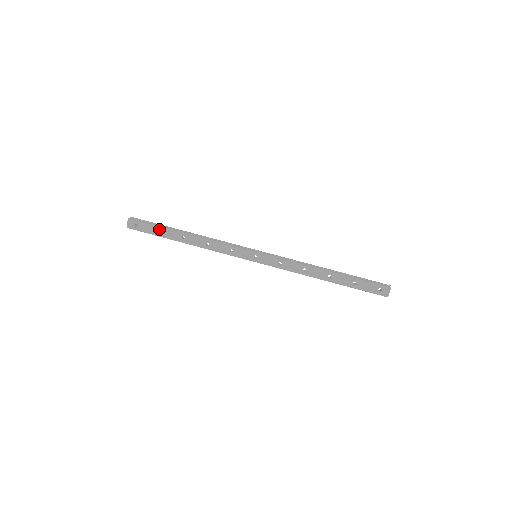
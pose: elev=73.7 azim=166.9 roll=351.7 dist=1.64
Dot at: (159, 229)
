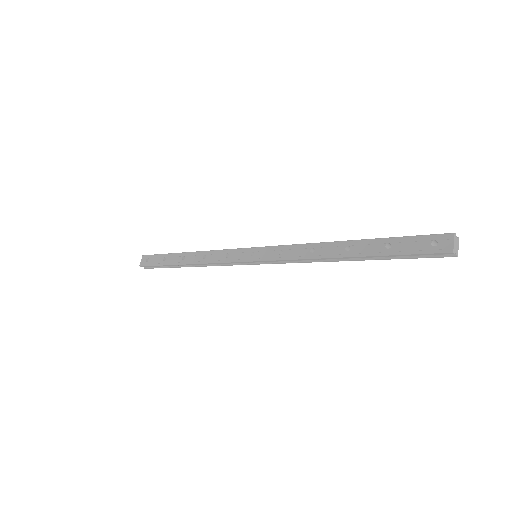
Dot at: (164, 257)
